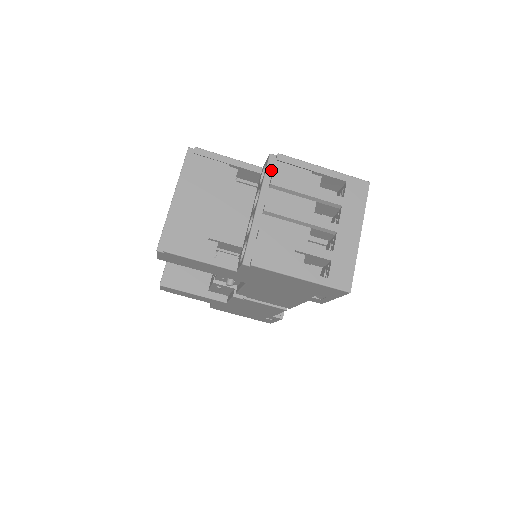
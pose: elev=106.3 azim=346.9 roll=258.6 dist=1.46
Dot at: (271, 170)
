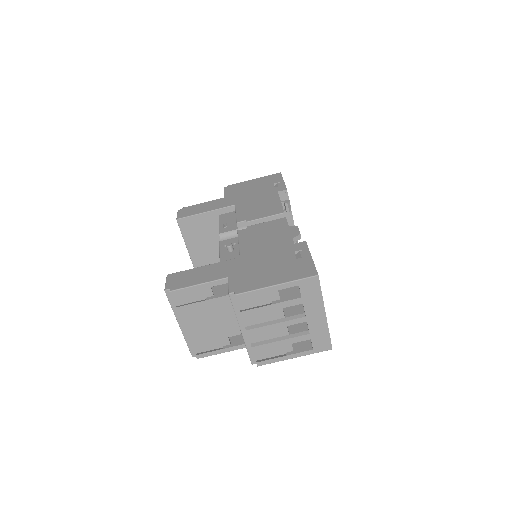
Dot at: (236, 304)
